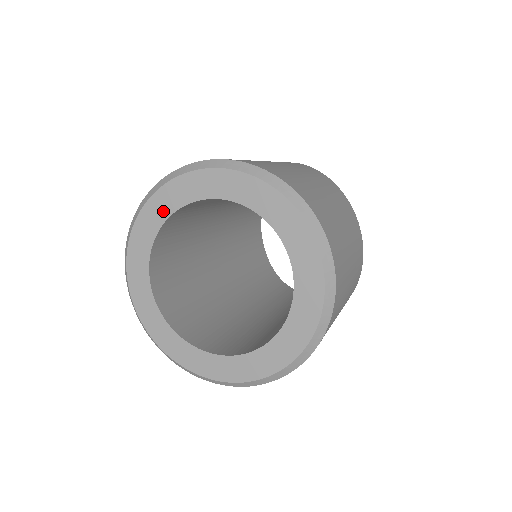
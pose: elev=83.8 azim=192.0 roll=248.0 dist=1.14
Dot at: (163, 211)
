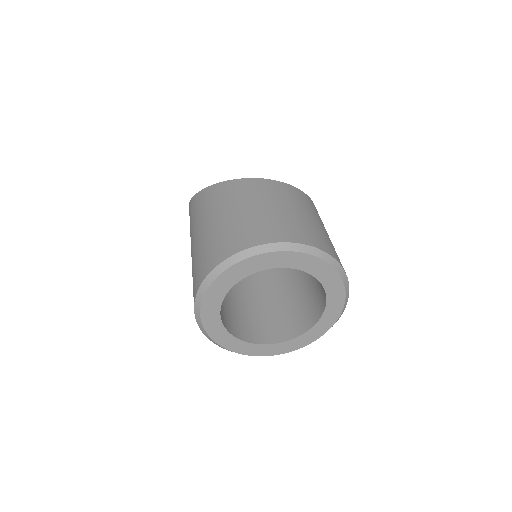
Dot at: (215, 320)
